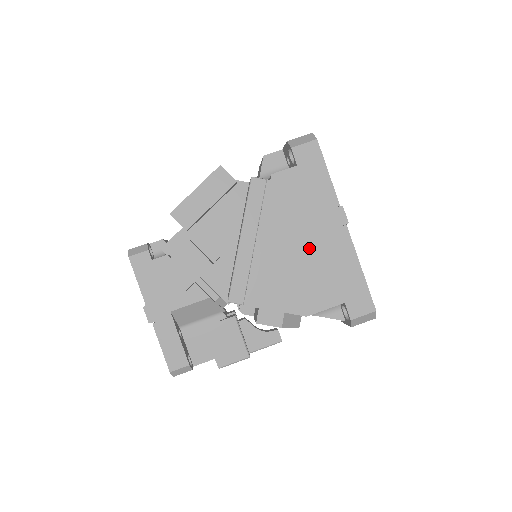
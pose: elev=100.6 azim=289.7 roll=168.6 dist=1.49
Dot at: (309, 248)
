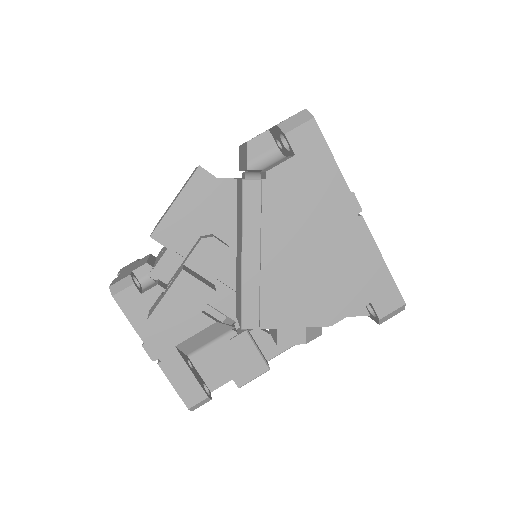
Dot at: (323, 250)
